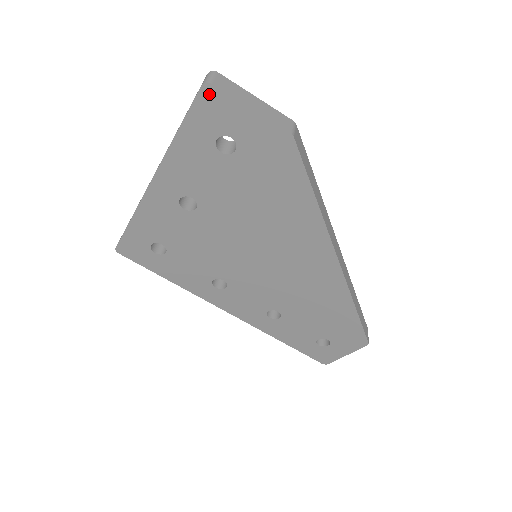
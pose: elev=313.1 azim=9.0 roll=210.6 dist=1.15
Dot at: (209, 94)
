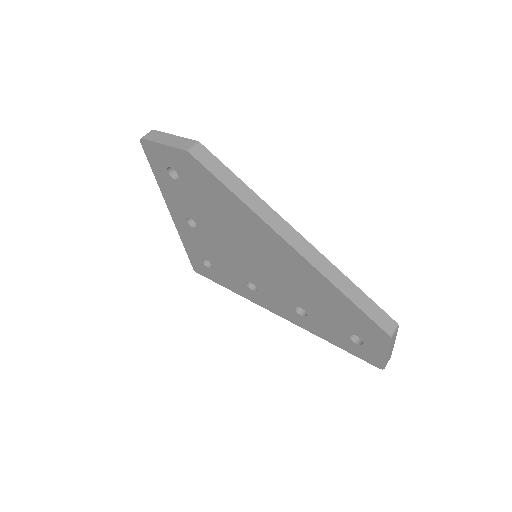
Dot at: (146, 145)
